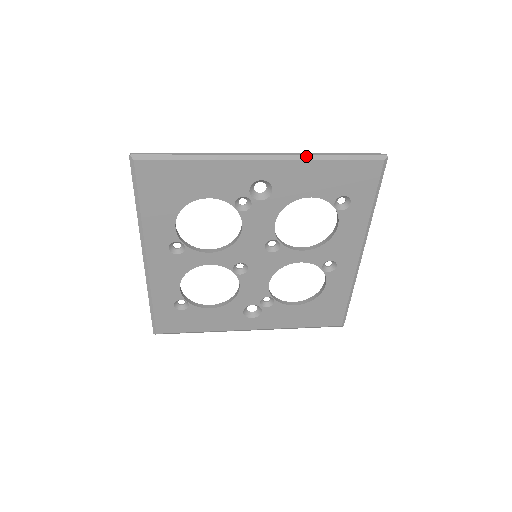
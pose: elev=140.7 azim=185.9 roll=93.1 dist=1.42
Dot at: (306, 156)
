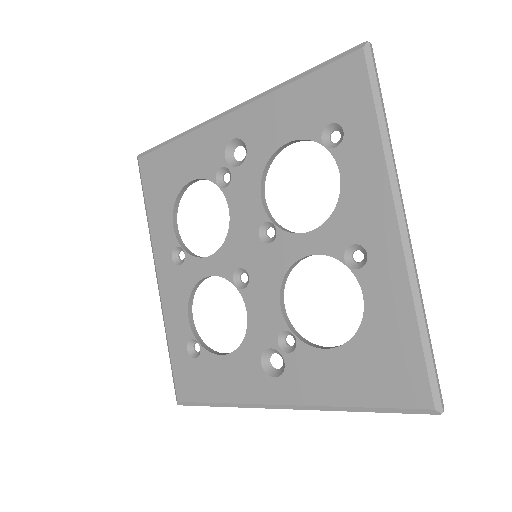
Dot at: (269, 91)
